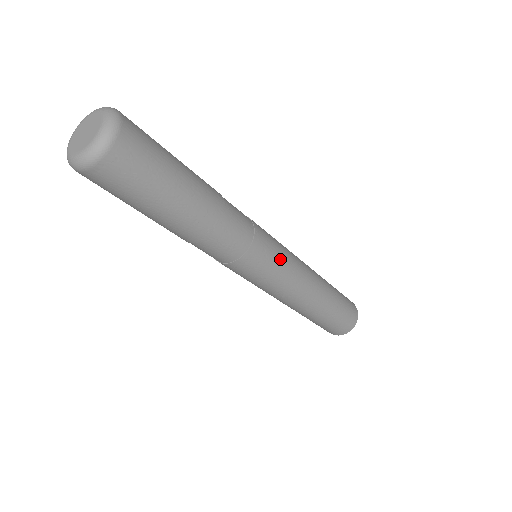
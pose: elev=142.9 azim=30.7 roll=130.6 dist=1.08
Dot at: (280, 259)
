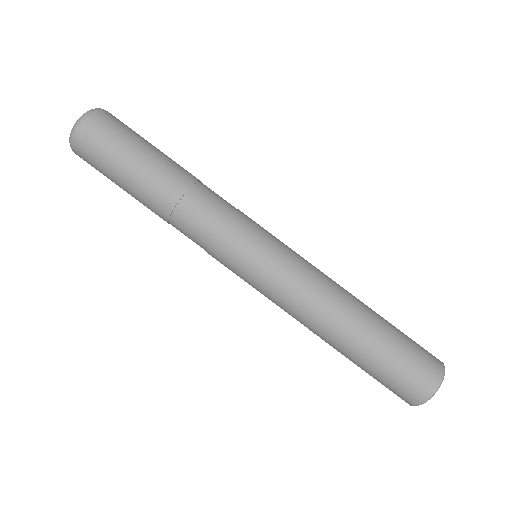
Dot at: (265, 256)
